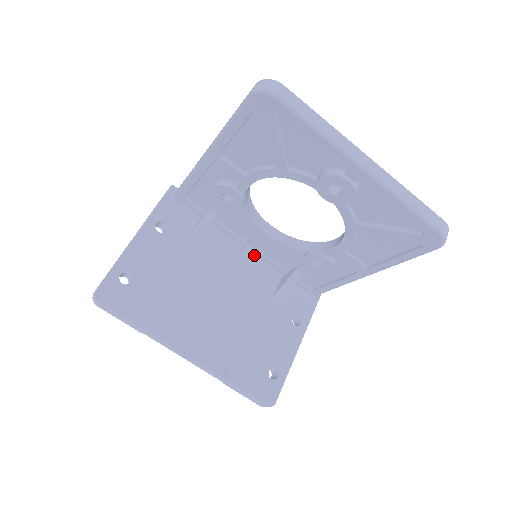
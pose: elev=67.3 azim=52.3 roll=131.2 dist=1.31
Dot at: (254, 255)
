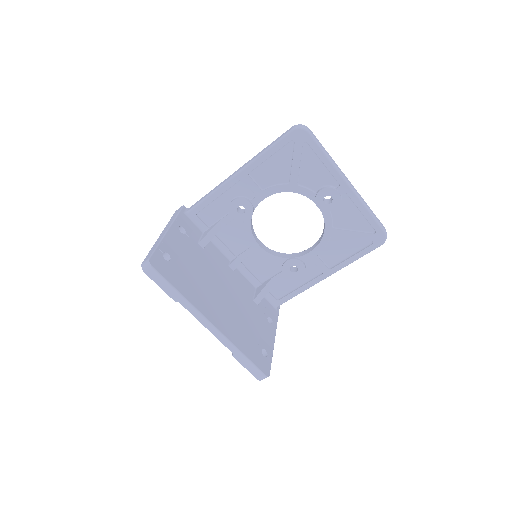
Dot at: (239, 268)
